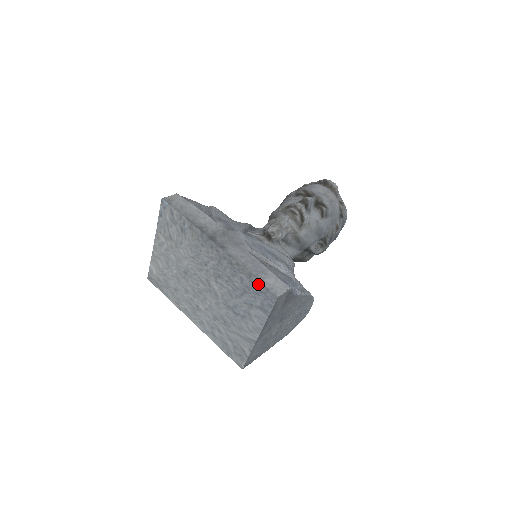
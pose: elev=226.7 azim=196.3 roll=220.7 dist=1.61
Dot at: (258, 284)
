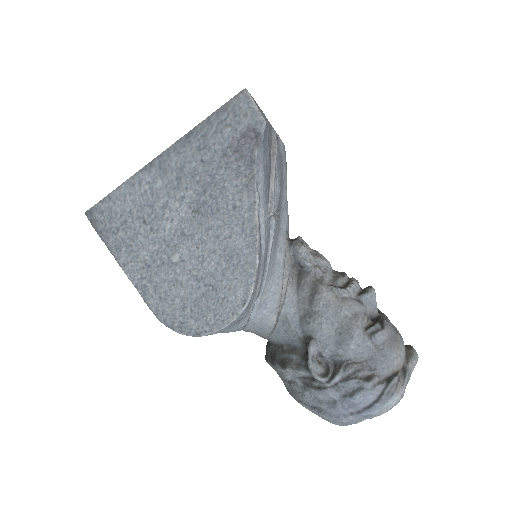
Dot at: occluded
